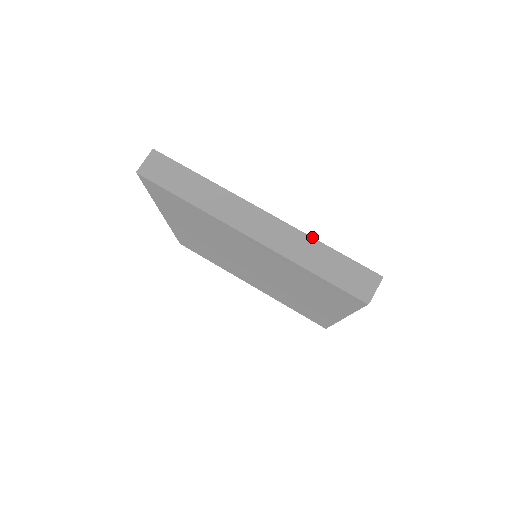
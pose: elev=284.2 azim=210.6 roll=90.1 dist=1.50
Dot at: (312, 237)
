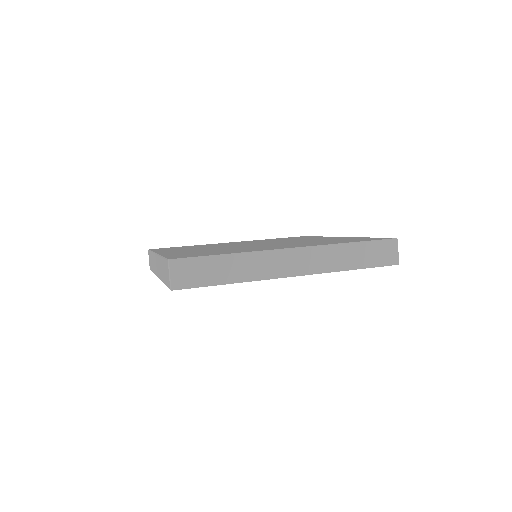
Dot at: (338, 244)
